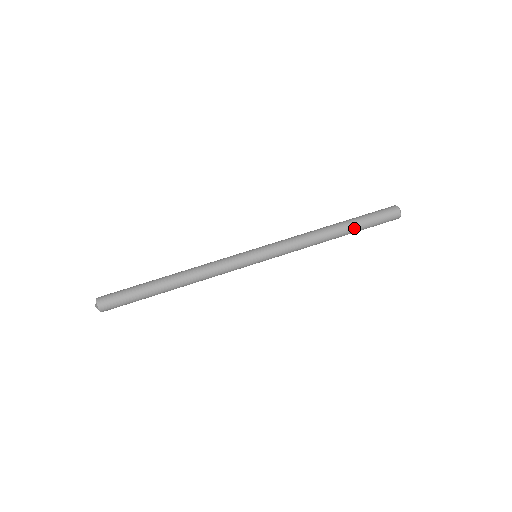
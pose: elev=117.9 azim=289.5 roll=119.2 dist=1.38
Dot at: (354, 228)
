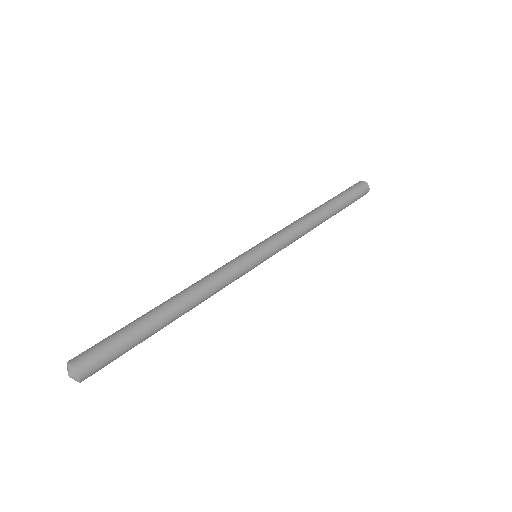
Dot at: (334, 201)
